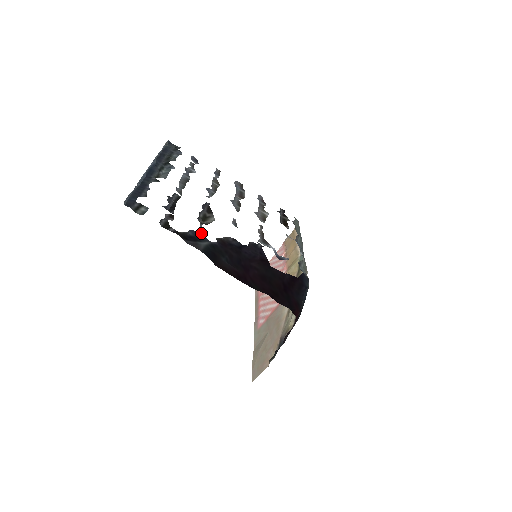
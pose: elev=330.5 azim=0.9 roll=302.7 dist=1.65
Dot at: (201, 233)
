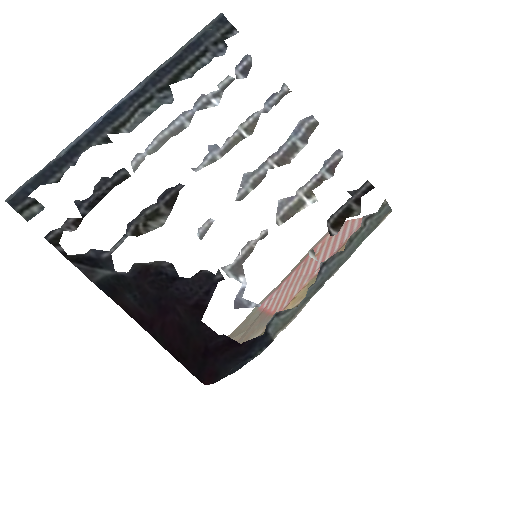
Dot at: (110, 255)
